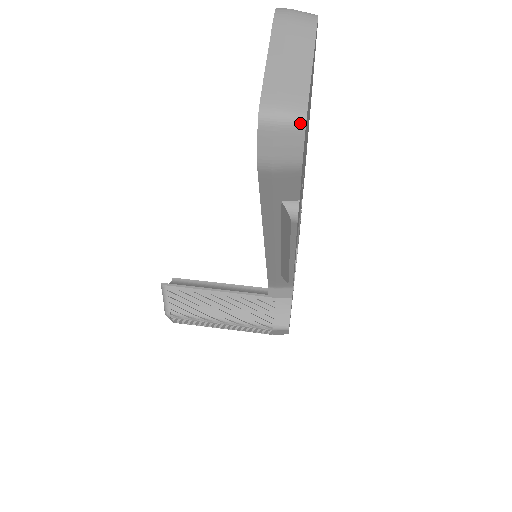
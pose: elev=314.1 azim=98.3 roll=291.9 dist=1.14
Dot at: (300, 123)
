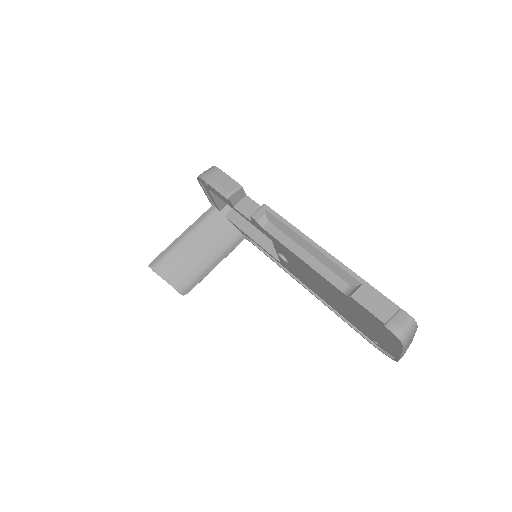
Dot at: occluded
